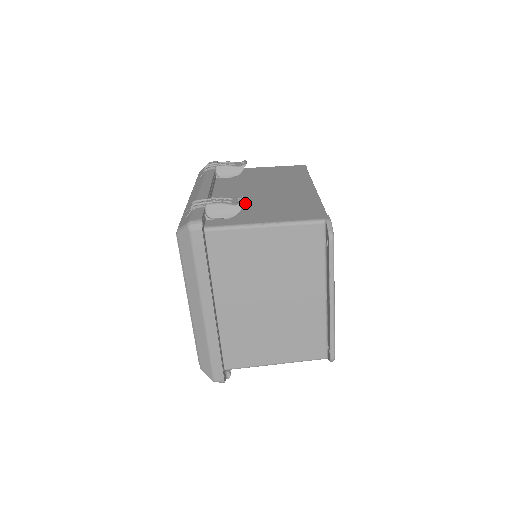
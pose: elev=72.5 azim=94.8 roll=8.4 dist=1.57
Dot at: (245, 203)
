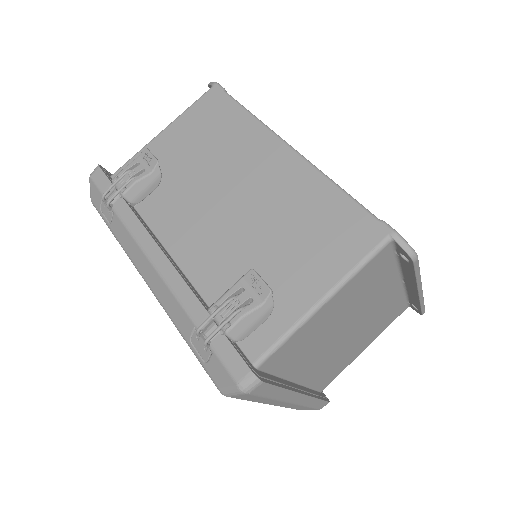
Dot at: (242, 259)
